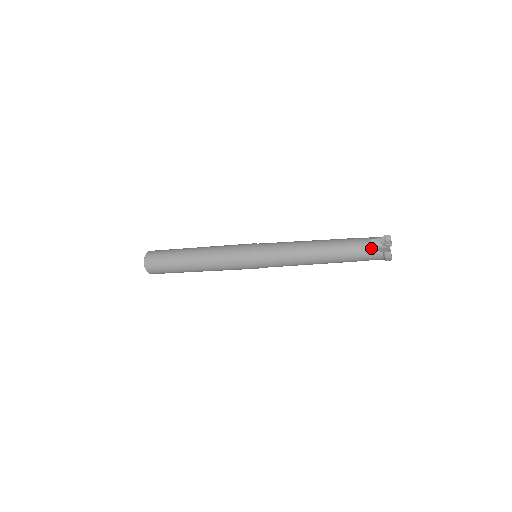
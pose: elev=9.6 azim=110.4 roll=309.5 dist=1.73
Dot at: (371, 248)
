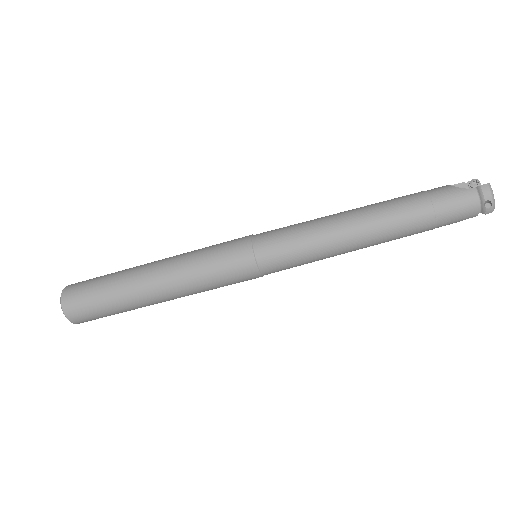
Dot at: (453, 187)
